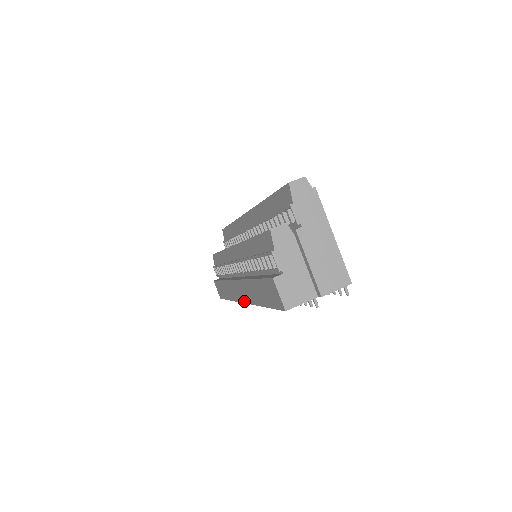
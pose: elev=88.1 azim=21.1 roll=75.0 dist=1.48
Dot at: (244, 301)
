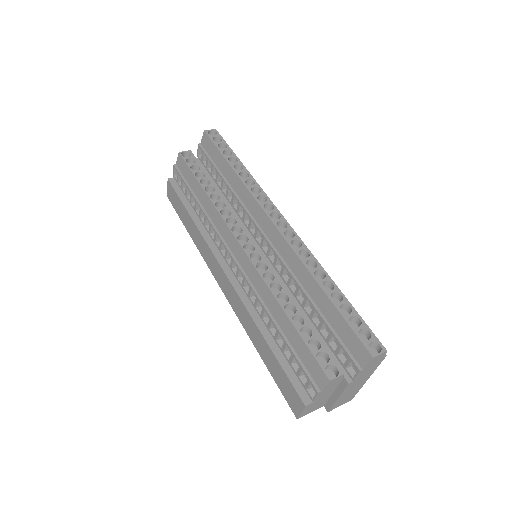
Dot at: (225, 294)
